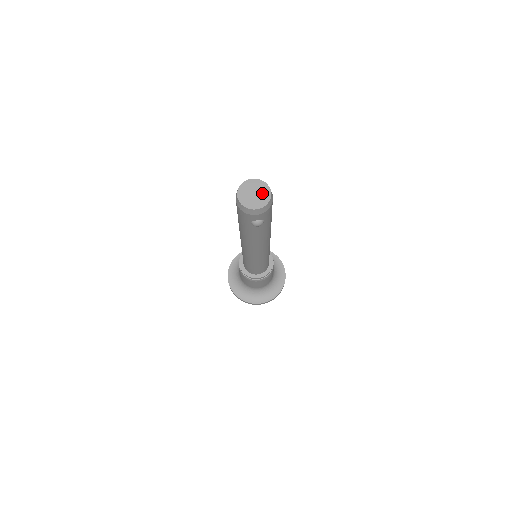
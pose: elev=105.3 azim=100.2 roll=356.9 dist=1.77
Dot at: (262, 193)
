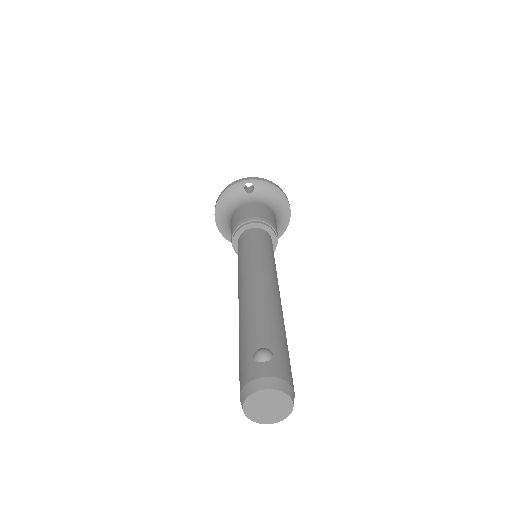
Dot at: (280, 407)
